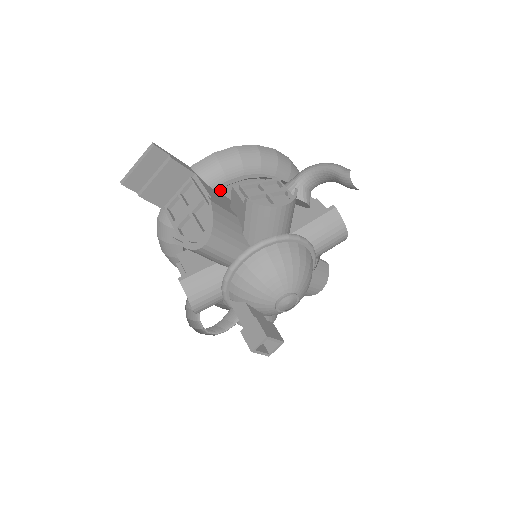
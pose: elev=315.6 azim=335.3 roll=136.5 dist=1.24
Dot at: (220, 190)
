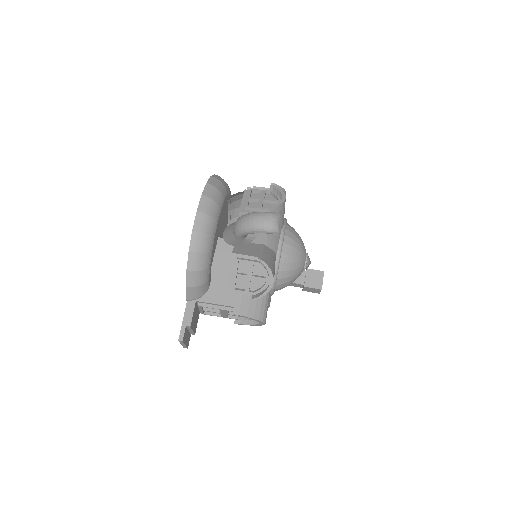
Dot at: (210, 281)
